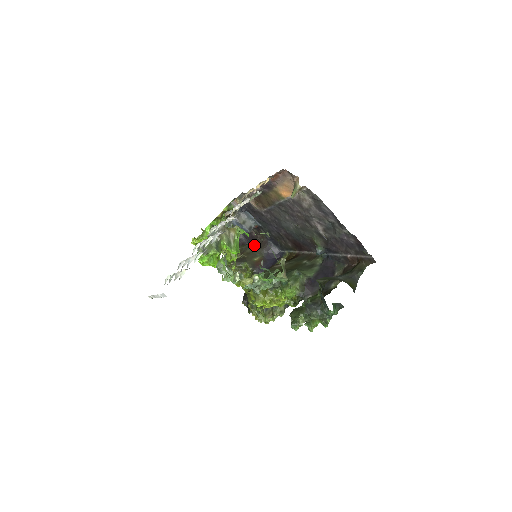
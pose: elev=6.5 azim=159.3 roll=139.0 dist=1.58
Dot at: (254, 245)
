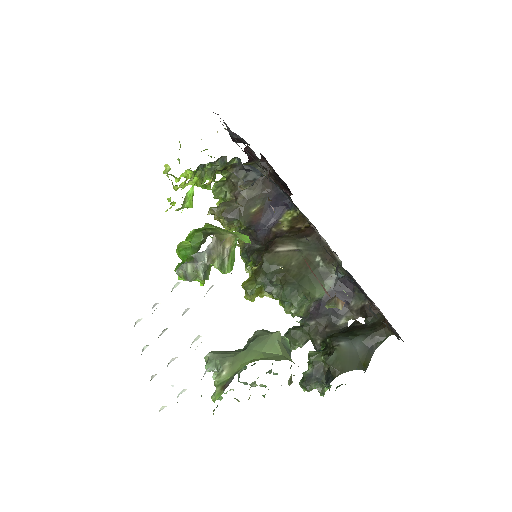
Dot at: occluded
